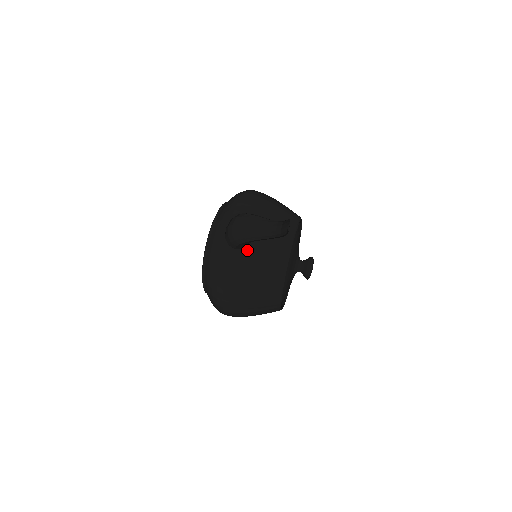
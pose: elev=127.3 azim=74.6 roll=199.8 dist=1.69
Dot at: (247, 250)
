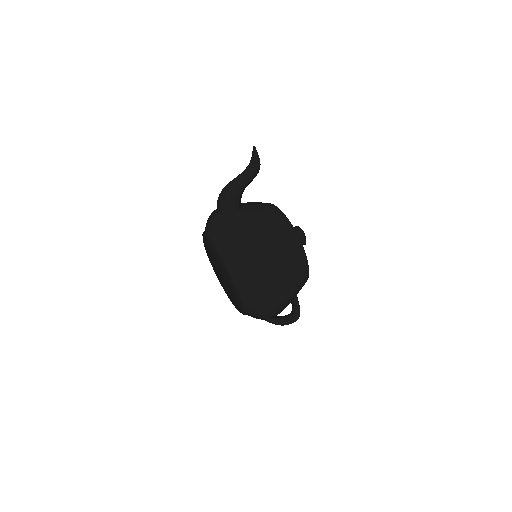
Dot at: (244, 209)
